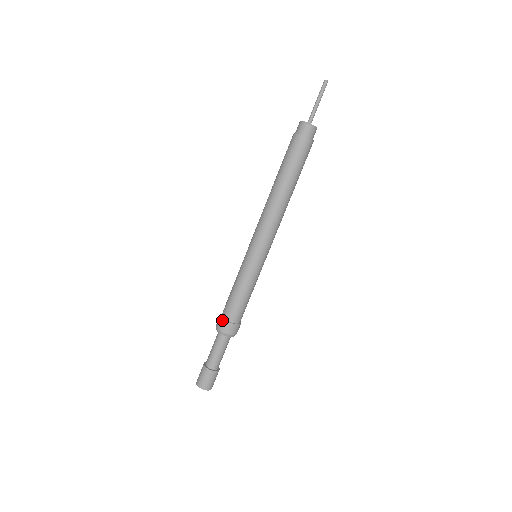
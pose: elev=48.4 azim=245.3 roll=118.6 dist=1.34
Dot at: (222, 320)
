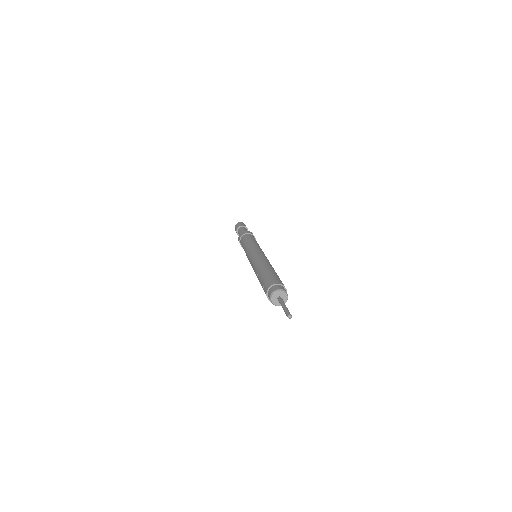
Dot at: occluded
